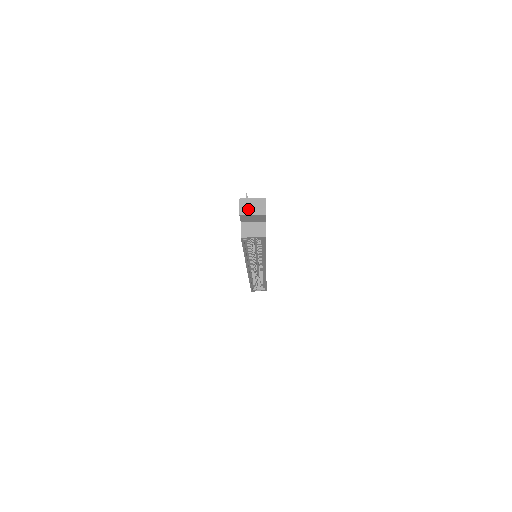
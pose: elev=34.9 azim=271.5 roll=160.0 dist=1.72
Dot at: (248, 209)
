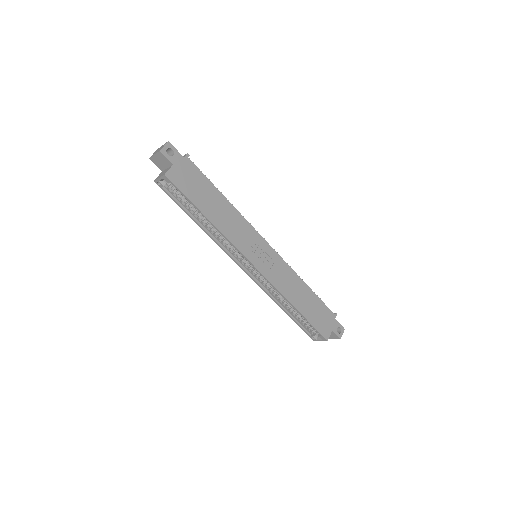
Dot at: (156, 152)
